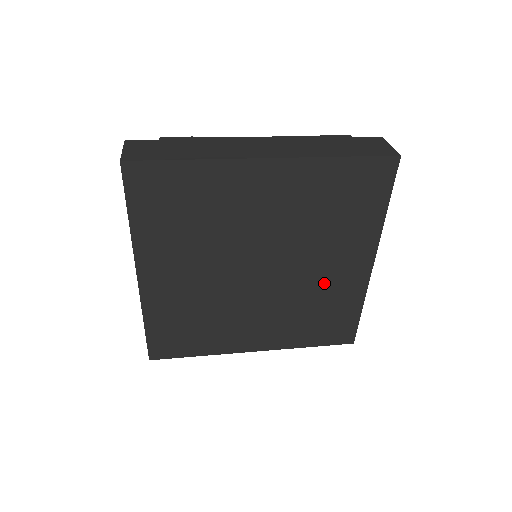
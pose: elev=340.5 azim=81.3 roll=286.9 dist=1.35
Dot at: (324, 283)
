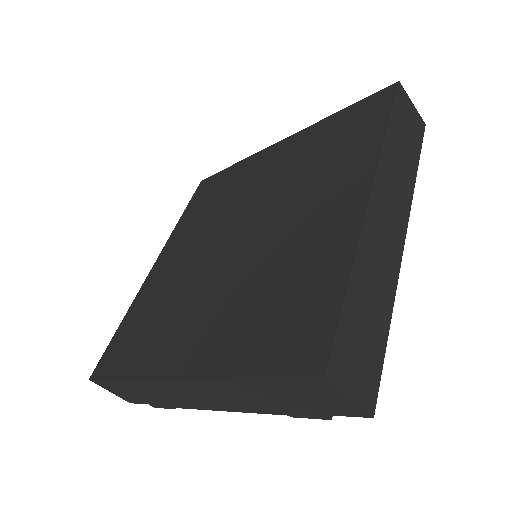
Dot at: (297, 239)
